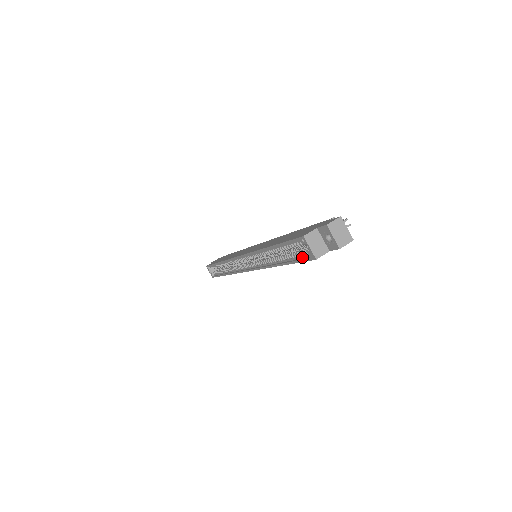
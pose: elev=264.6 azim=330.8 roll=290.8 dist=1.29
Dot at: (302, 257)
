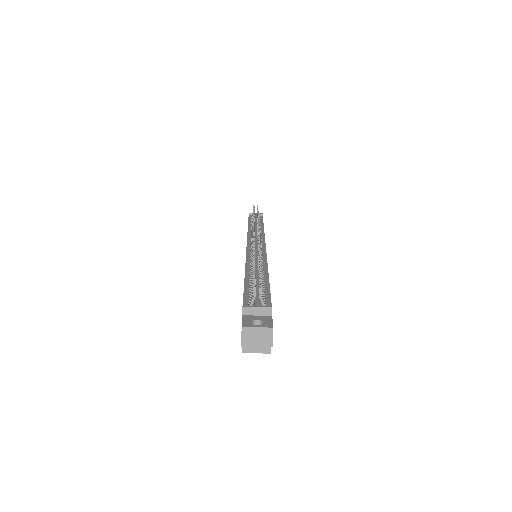
Dot at: occluded
